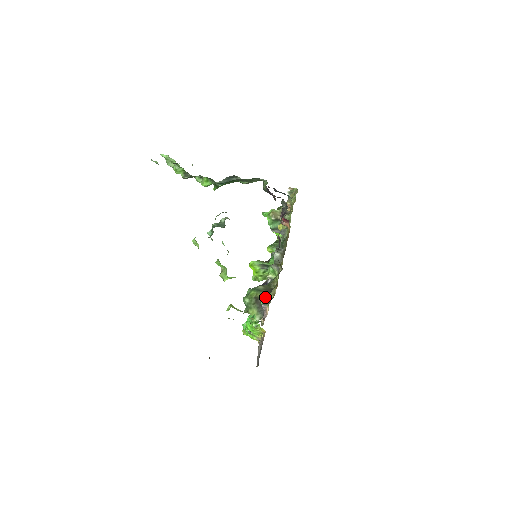
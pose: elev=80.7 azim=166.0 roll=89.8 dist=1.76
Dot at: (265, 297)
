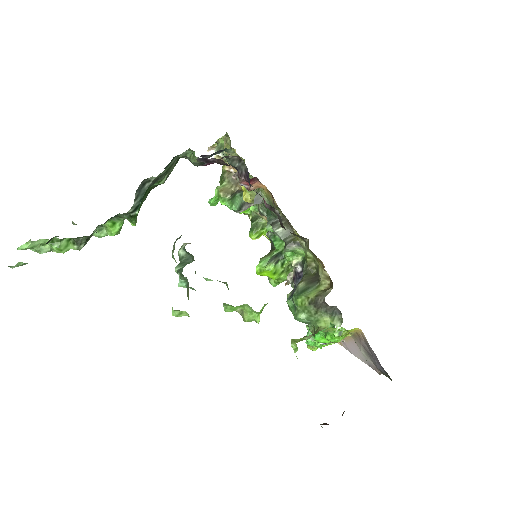
Dot at: (321, 291)
